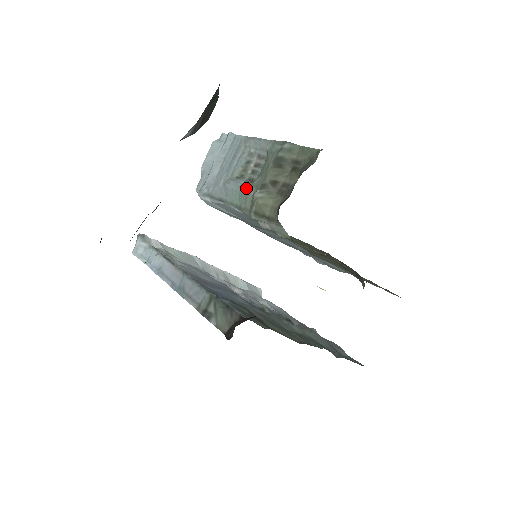
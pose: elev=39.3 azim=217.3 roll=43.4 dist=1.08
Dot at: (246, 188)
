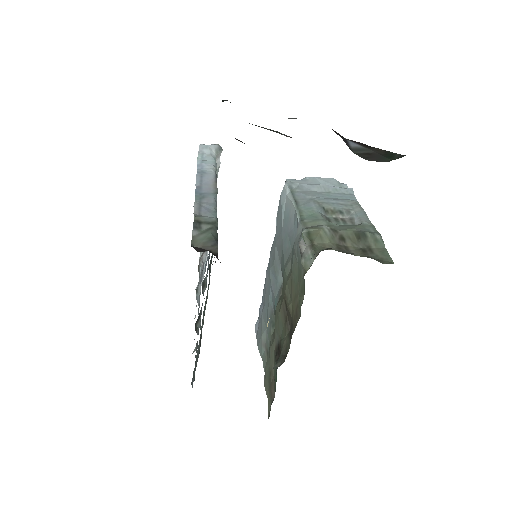
Dot at: (322, 217)
